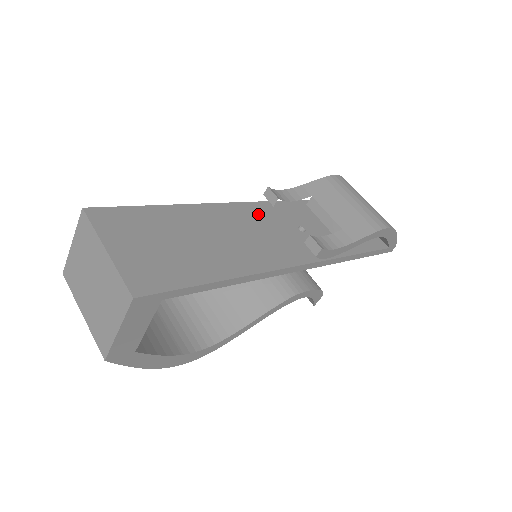
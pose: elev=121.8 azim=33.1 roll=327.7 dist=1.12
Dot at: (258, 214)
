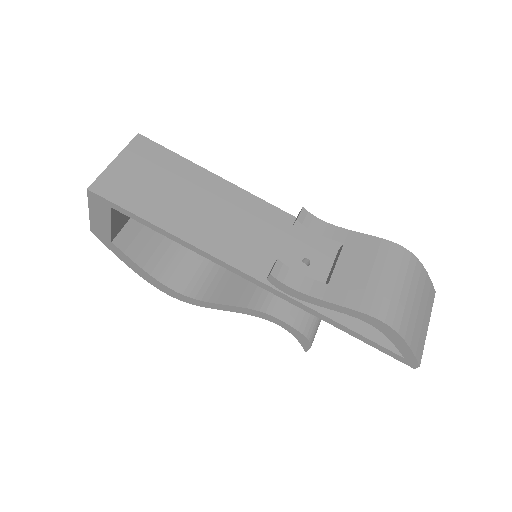
Dot at: (276, 222)
